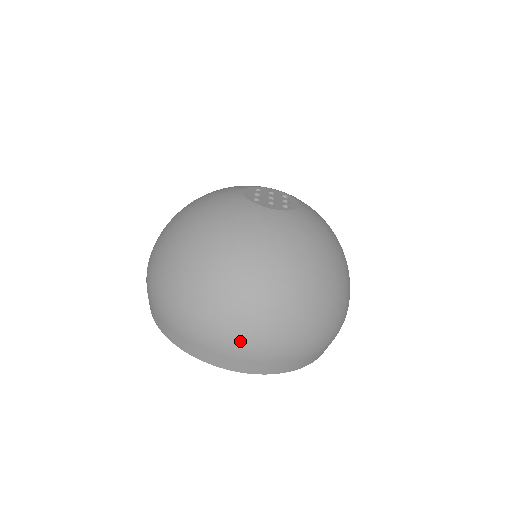
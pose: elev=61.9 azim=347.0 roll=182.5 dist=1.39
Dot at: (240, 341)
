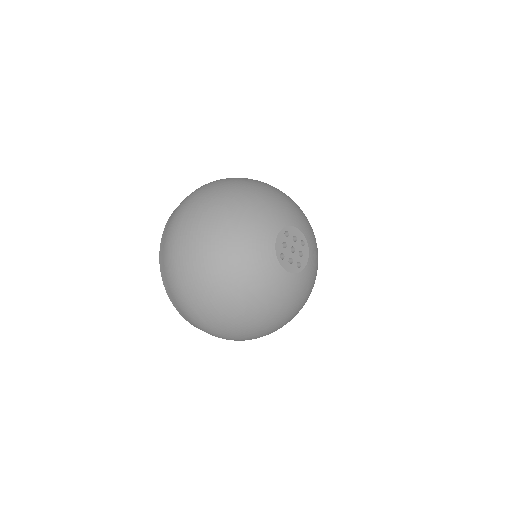
Dot at: (222, 337)
